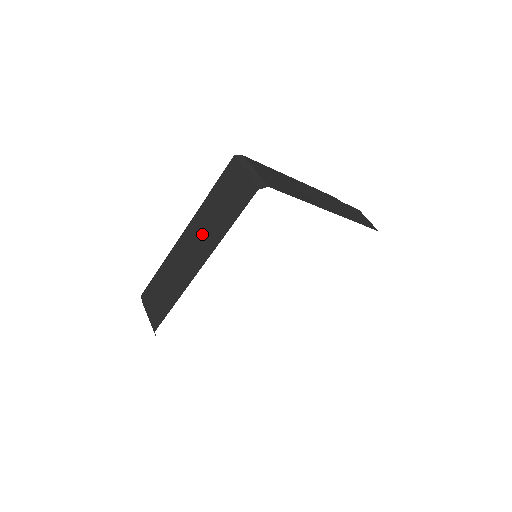
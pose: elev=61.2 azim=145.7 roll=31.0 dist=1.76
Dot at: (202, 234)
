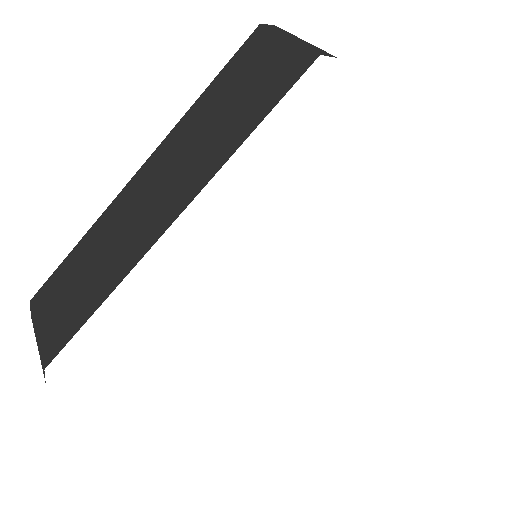
Dot at: (178, 165)
